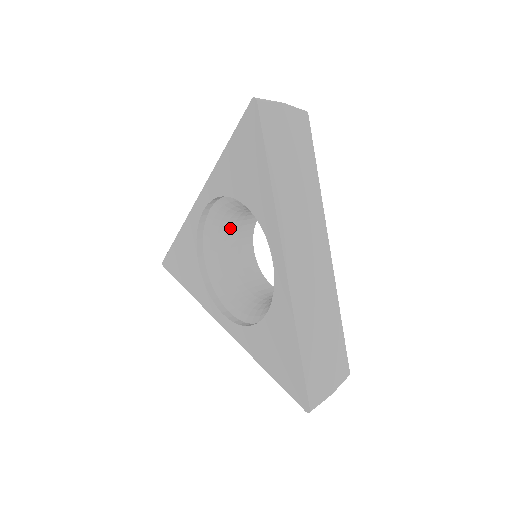
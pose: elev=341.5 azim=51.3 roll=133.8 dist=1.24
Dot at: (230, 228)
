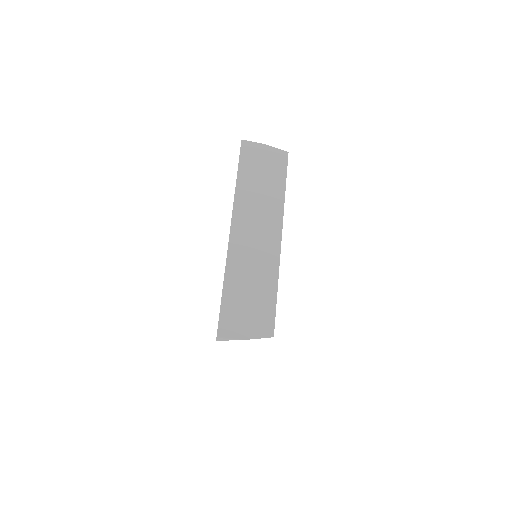
Dot at: occluded
